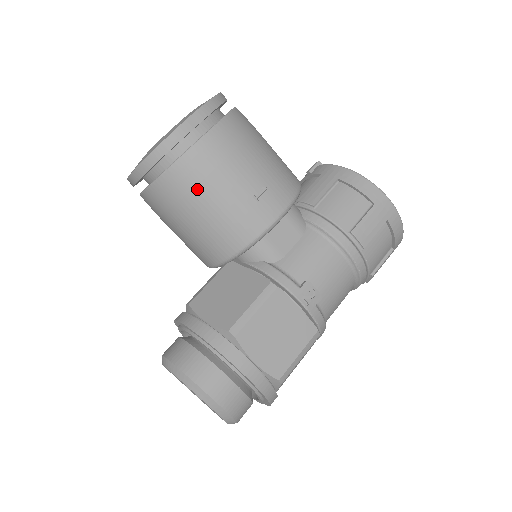
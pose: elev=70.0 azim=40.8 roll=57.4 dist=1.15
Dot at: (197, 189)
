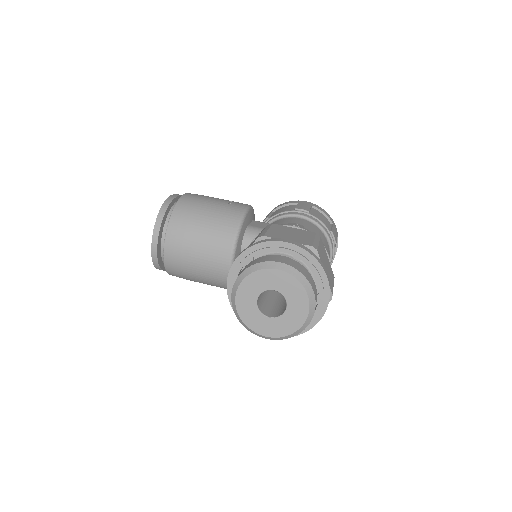
Dot at: (194, 210)
